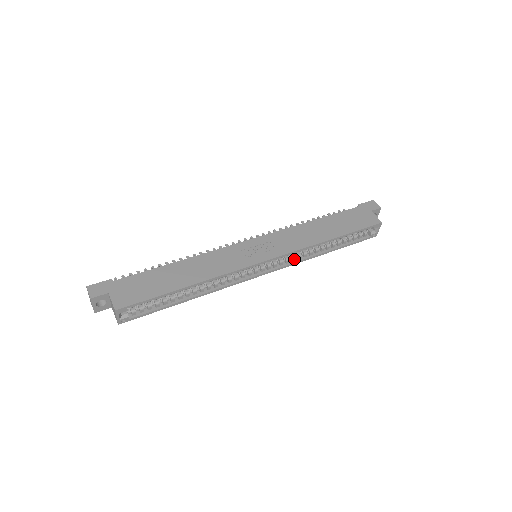
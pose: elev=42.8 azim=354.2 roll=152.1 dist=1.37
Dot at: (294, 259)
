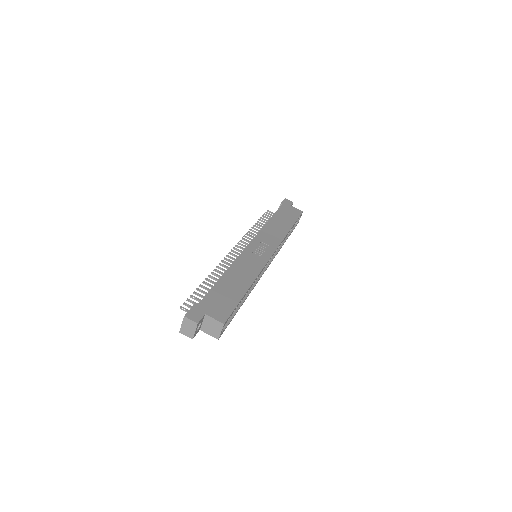
Dot at: occluded
